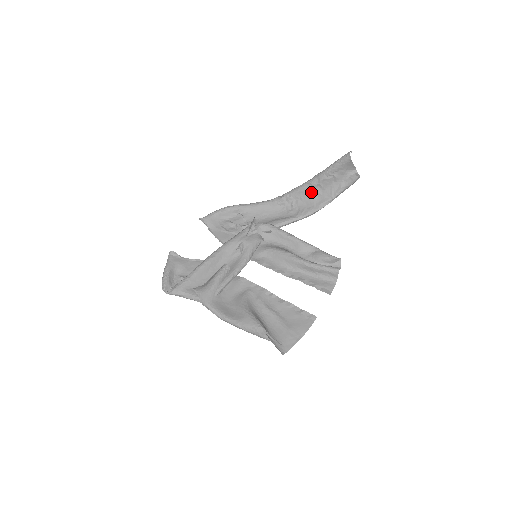
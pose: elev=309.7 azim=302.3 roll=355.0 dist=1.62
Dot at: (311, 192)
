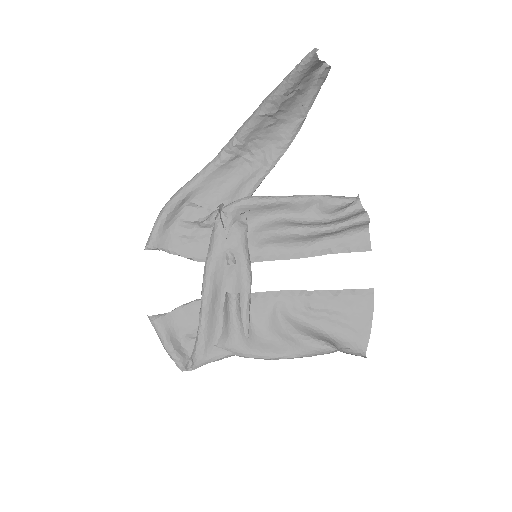
Dot at: (270, 124)
